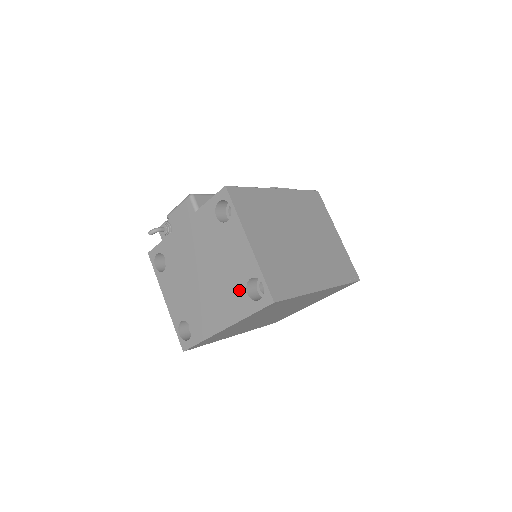
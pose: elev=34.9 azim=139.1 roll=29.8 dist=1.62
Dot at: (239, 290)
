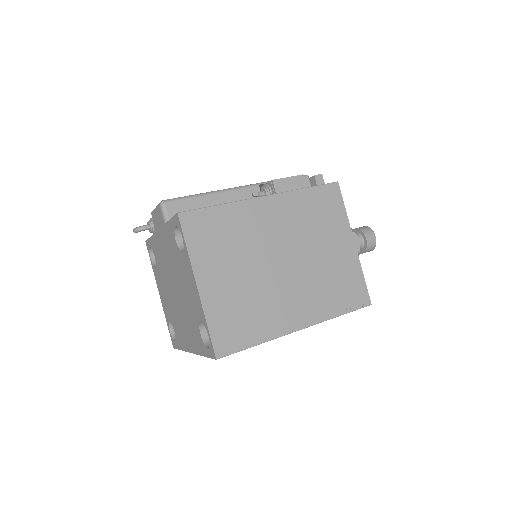
Dot at: (196, 327)
